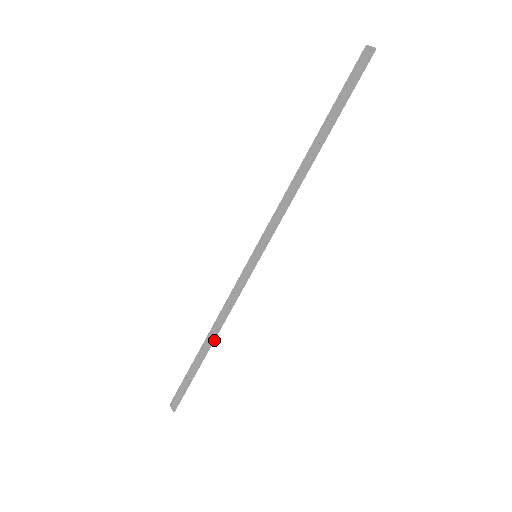
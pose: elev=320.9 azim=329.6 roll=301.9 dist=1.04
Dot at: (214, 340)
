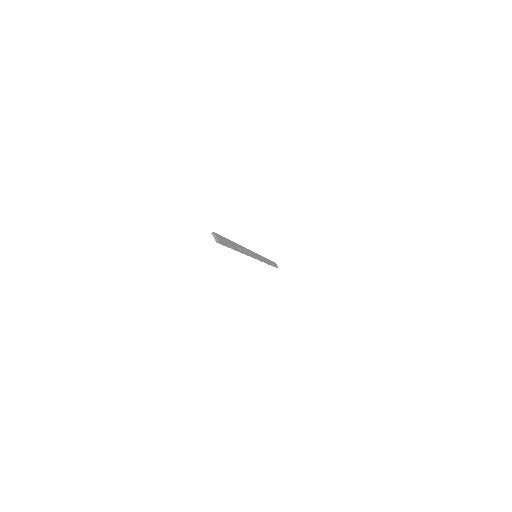
Dot at: (269, 264)
